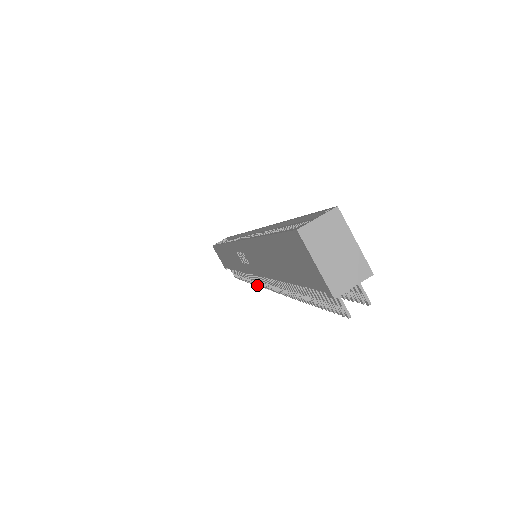
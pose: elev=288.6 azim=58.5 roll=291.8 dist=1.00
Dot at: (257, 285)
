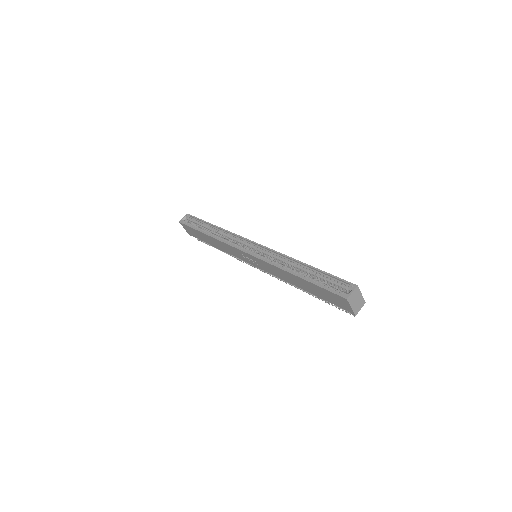
Dot at: occluded
